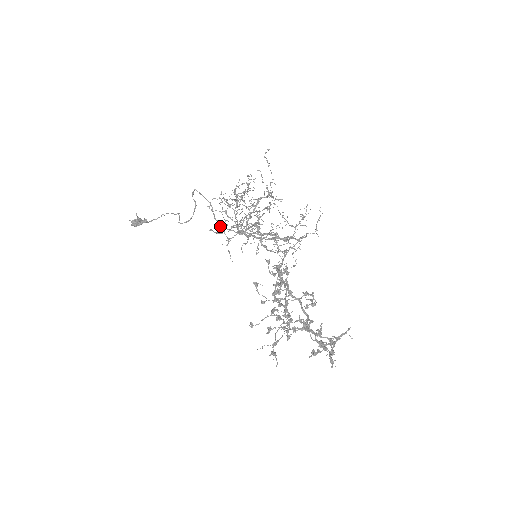
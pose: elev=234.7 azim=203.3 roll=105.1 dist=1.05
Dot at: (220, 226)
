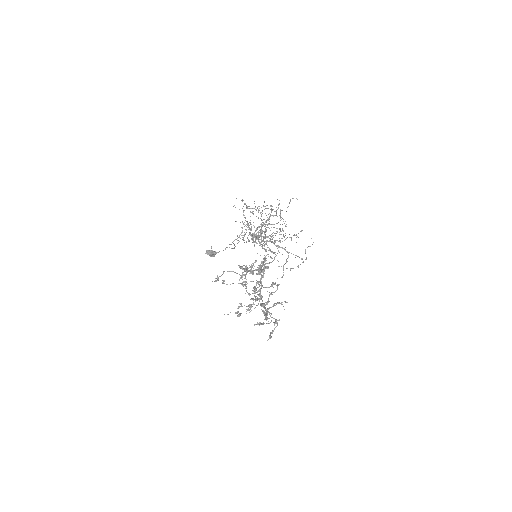
Dot at: occluded
